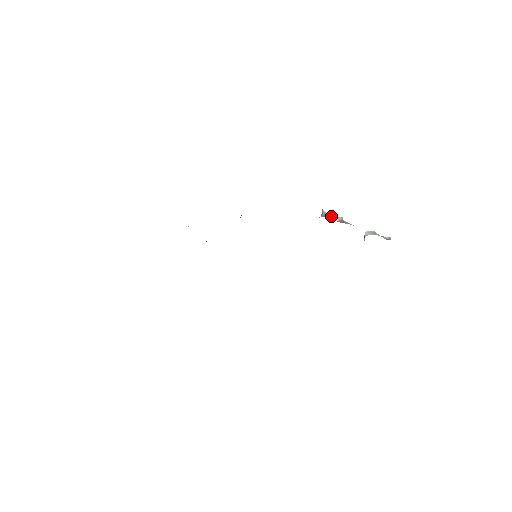
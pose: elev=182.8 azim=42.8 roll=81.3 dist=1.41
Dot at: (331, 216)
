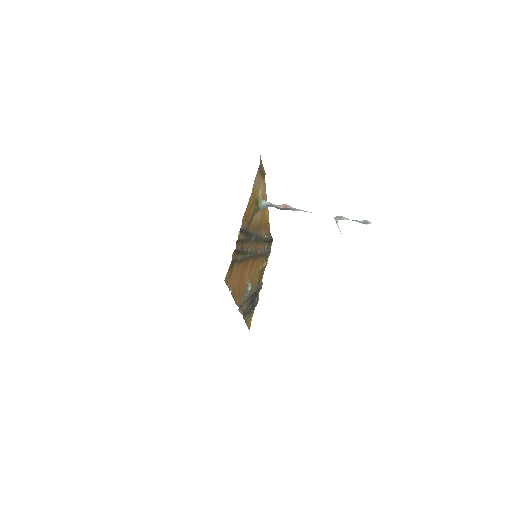
Dot at: (276, 205)
